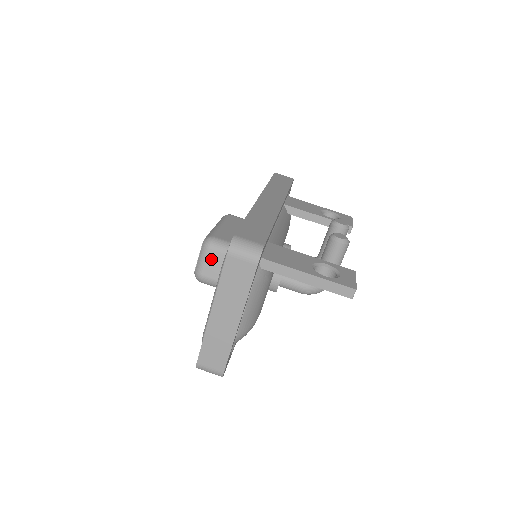
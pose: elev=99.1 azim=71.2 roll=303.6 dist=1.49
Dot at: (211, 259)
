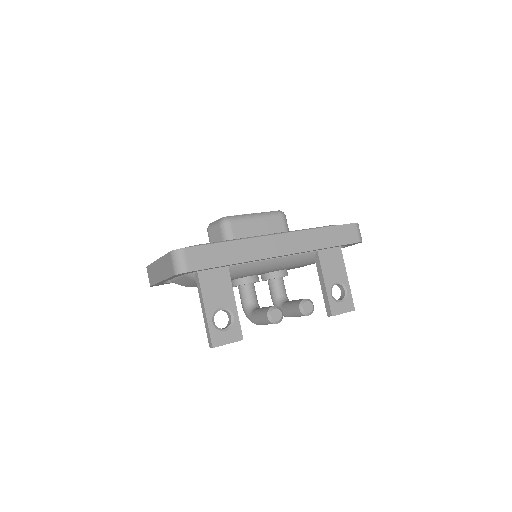
Dot at: (217, 230)
